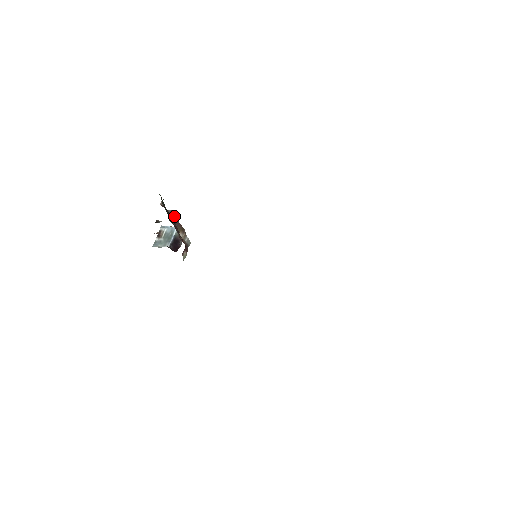
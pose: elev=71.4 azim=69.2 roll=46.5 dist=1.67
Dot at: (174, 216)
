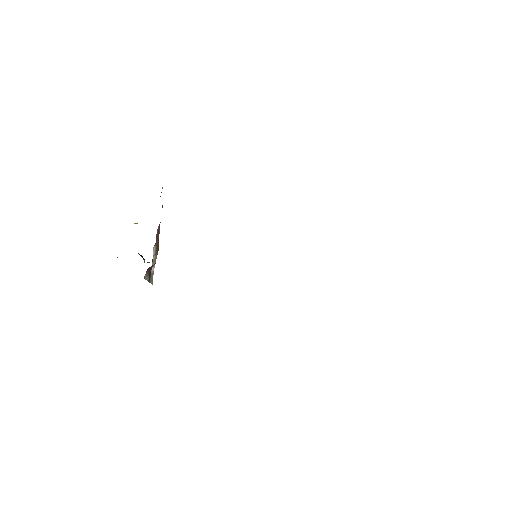
Dot at: occluded
